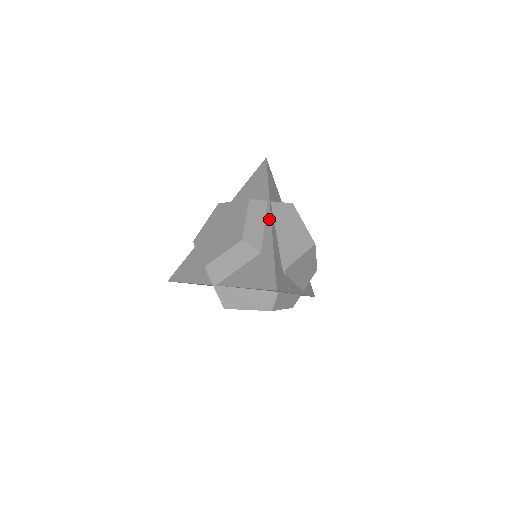
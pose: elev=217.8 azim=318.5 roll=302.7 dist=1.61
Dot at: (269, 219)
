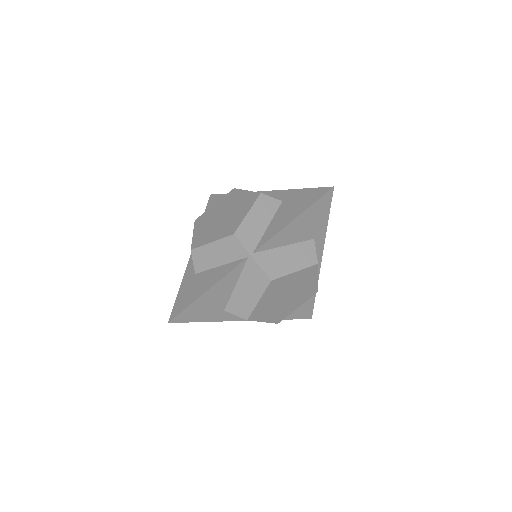
Dot at: (264, 192)
